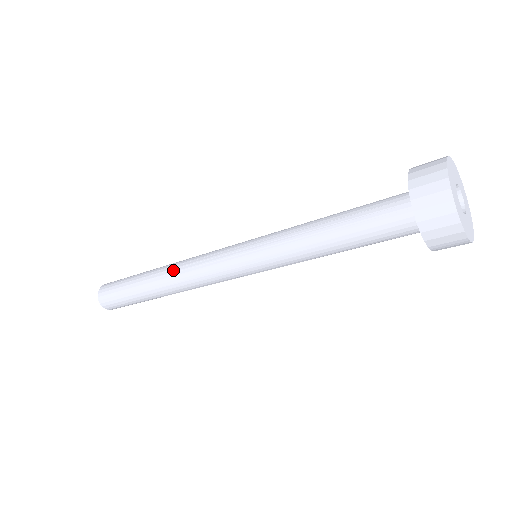
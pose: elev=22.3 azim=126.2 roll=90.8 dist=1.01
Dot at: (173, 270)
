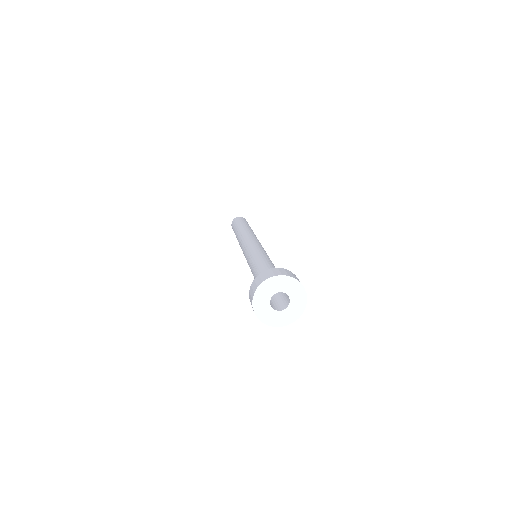
Dot at: (239, 237)
